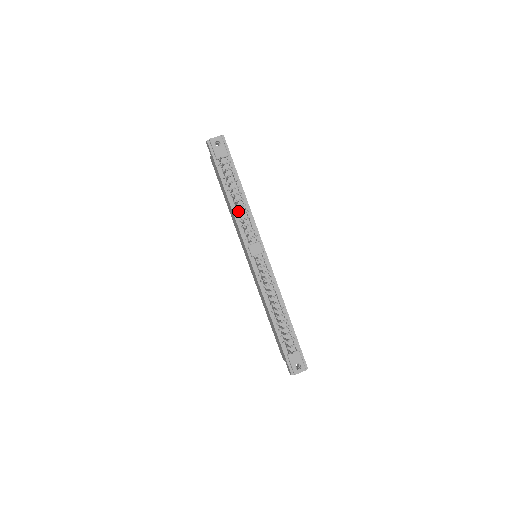
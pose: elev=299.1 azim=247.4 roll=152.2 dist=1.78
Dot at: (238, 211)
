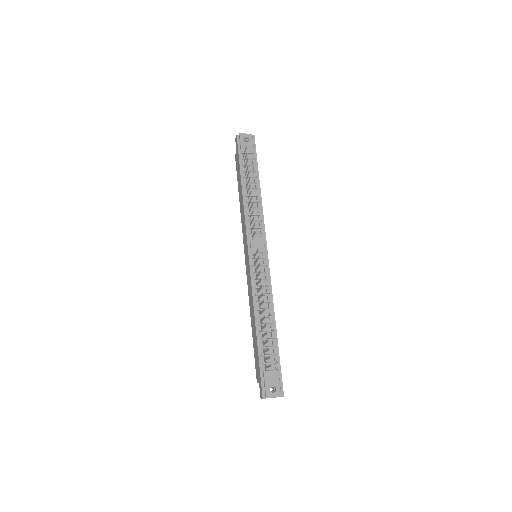
Dot at: (249, 203)
